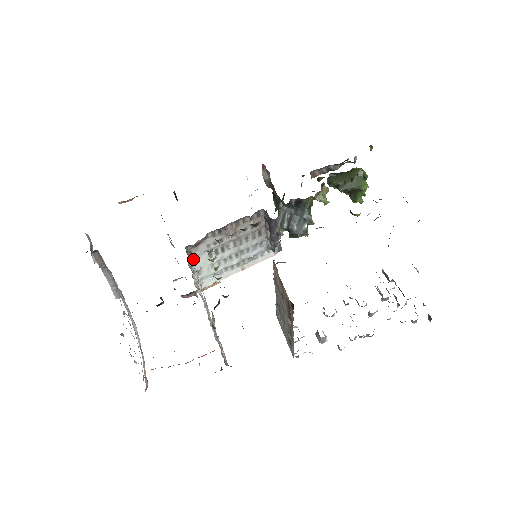
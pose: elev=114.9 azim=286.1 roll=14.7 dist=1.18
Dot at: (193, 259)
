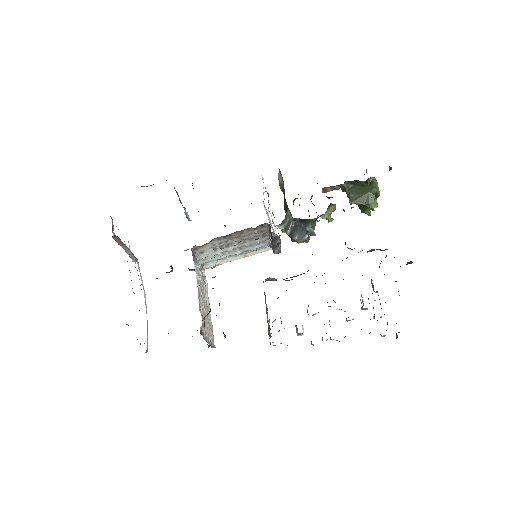
Dot at: (199, 252)
